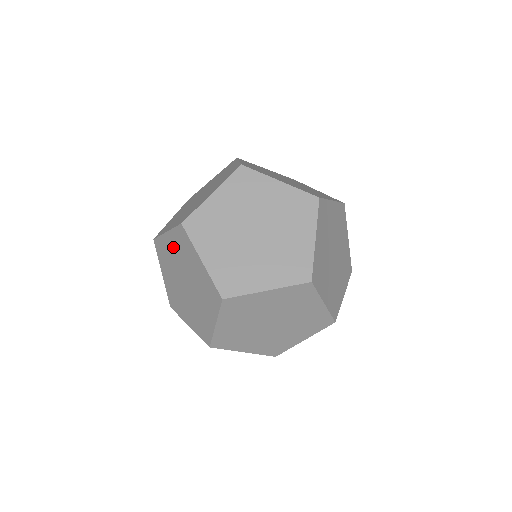
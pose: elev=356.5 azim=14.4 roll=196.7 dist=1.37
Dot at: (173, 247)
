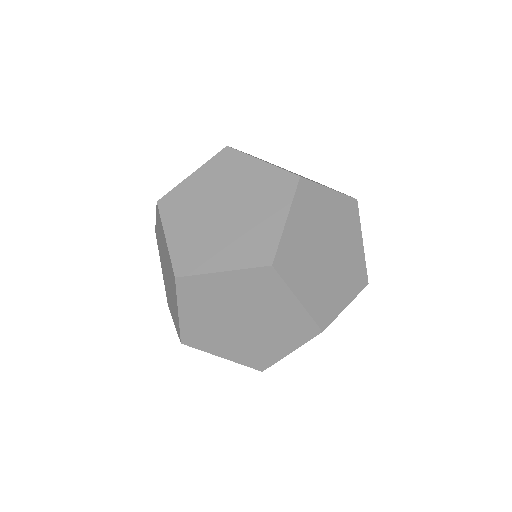
Dot at: (166, 252)
